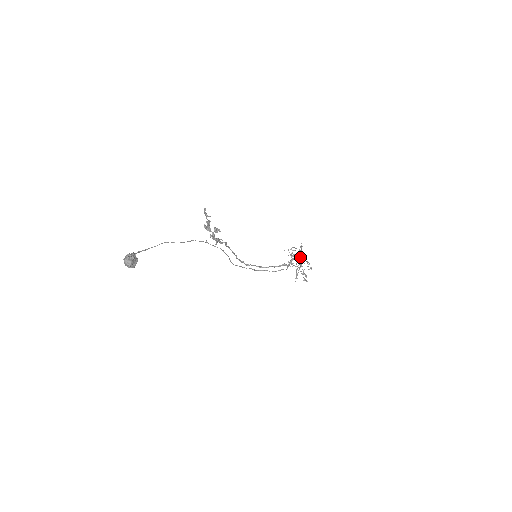
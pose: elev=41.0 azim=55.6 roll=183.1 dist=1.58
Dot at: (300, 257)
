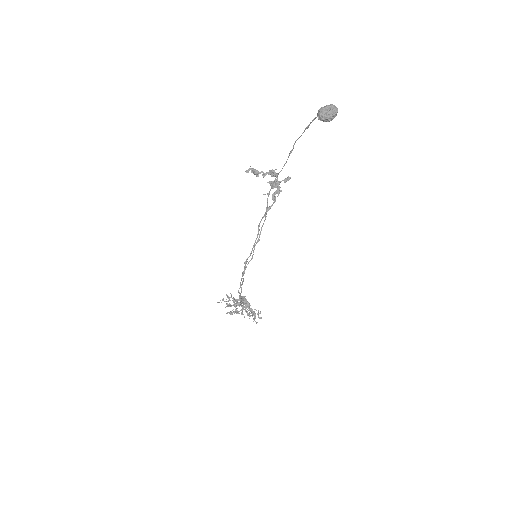
Dot at: occluded
